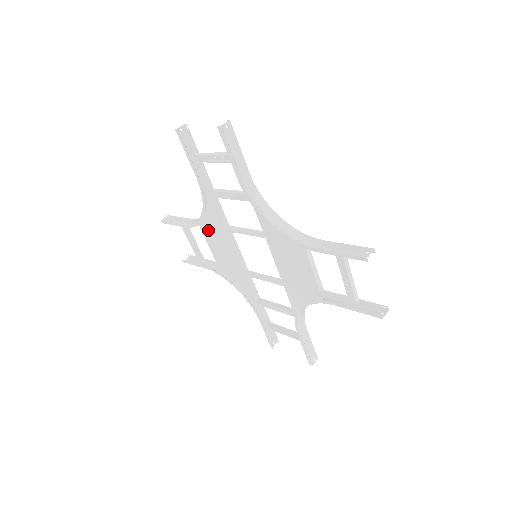
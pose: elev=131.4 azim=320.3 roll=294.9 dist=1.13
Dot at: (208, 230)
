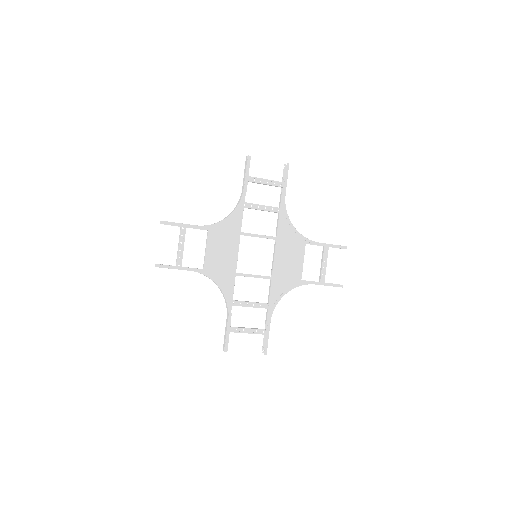
Dot at: (218, 234)
